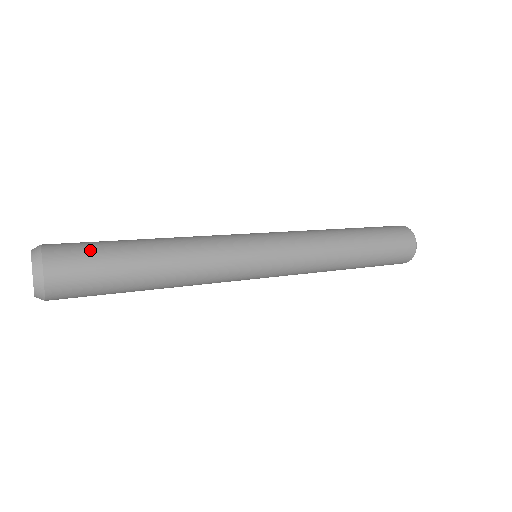
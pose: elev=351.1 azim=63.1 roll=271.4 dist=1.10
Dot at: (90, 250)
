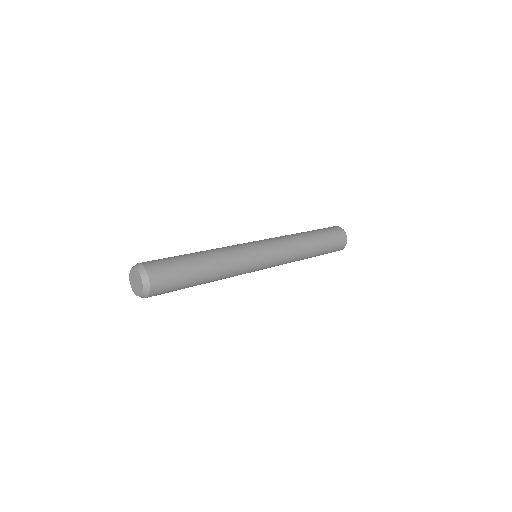
Dot at: (169, 262)
